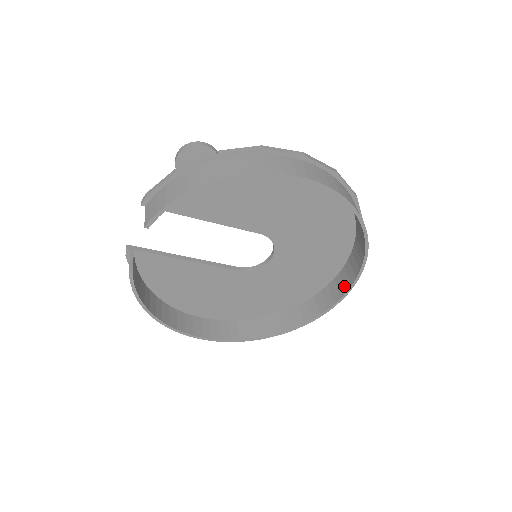
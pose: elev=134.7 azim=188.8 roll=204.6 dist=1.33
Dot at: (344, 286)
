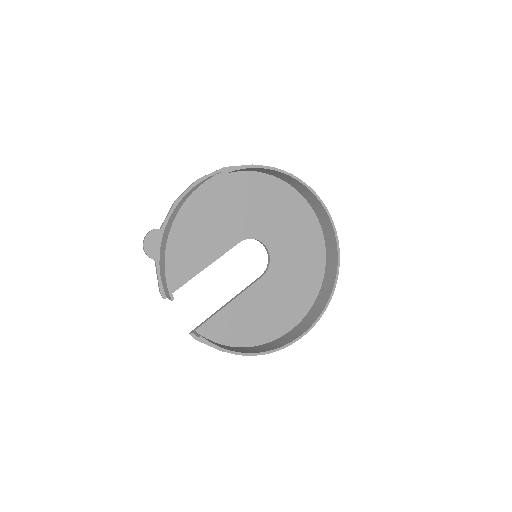
Dot at: (321, 211)
